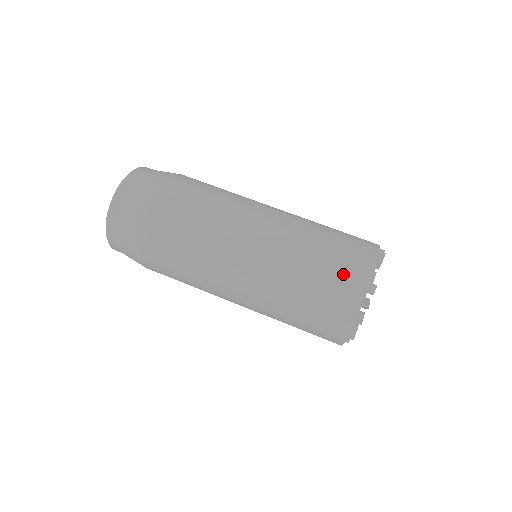
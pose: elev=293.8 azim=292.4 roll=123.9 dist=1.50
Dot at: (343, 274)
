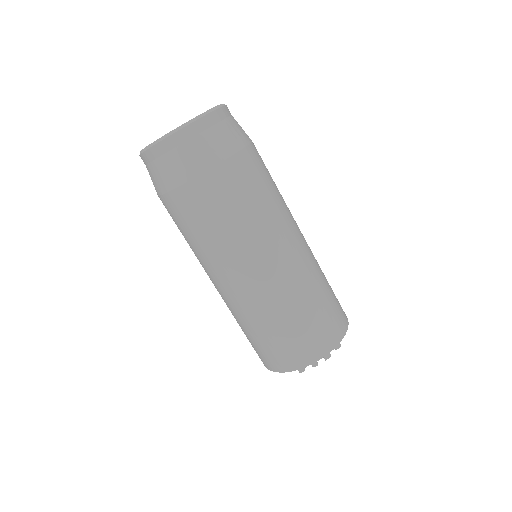
Dot at: (255, 350)
